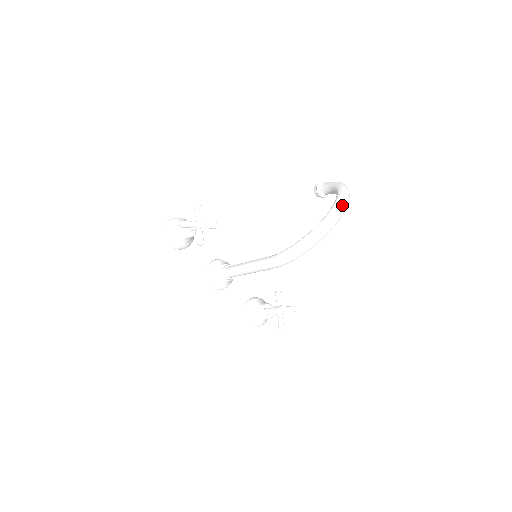
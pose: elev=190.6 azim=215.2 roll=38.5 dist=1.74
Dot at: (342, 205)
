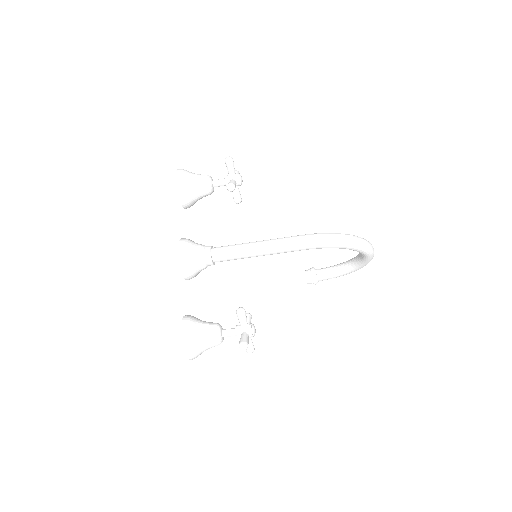
Dot at: occluded
